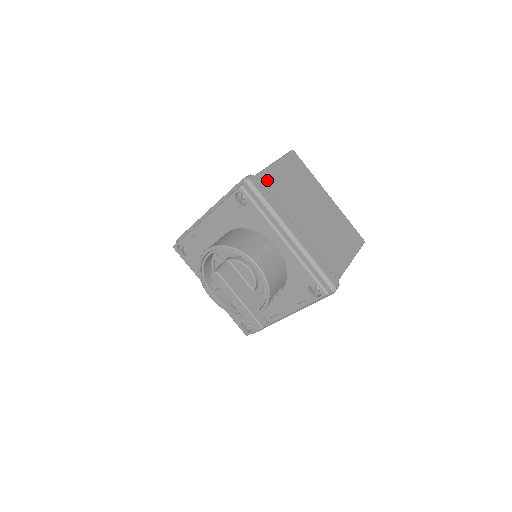
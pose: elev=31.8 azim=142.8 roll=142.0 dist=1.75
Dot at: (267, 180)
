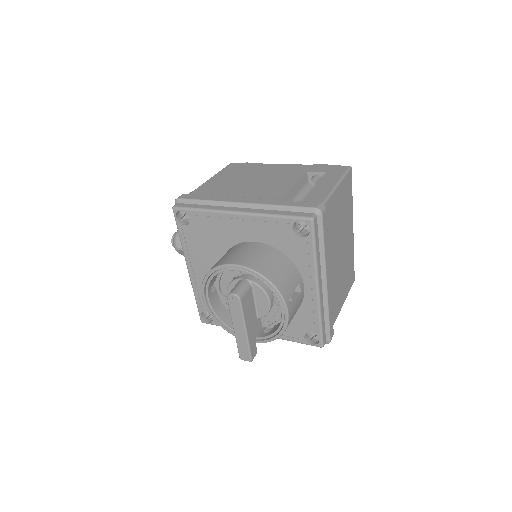
Dot at: (329, 210)
